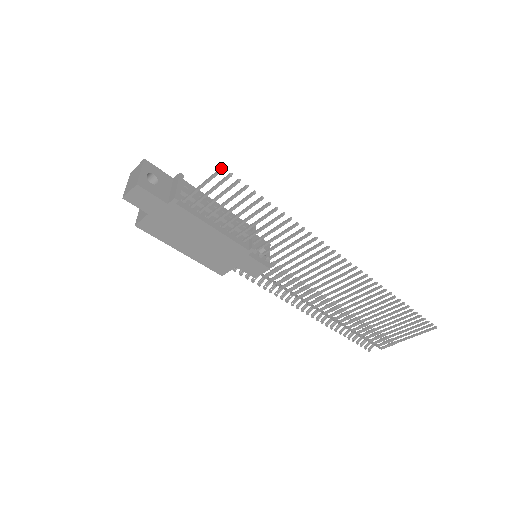
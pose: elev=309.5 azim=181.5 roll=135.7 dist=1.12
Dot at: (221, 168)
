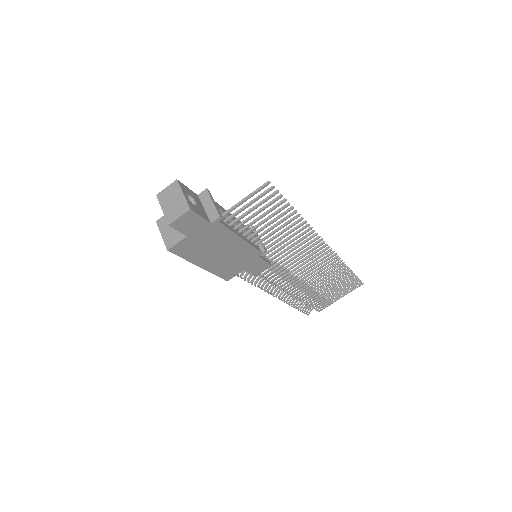
Dot at: (268, 183)
